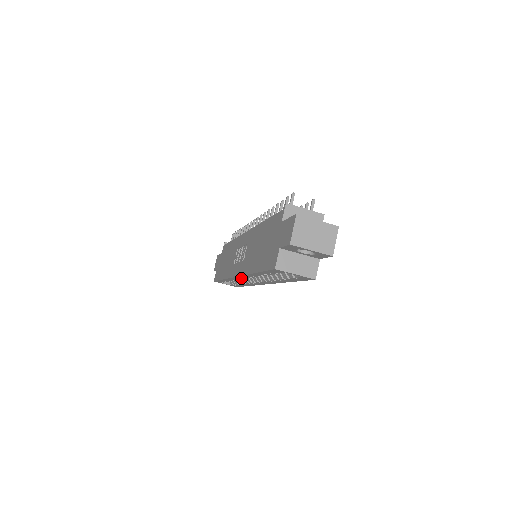
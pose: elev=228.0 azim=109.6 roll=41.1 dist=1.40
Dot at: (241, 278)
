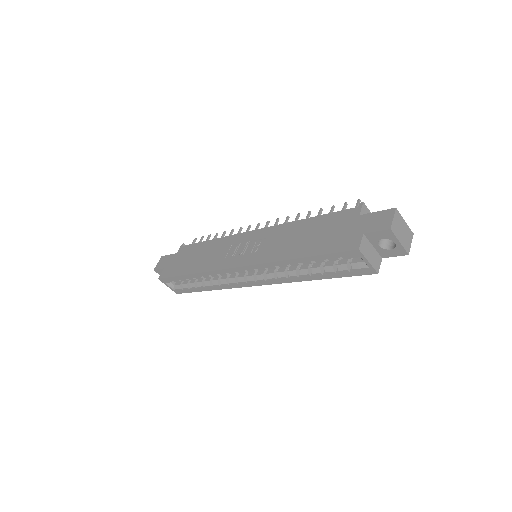
Dot at: (241, 270)
